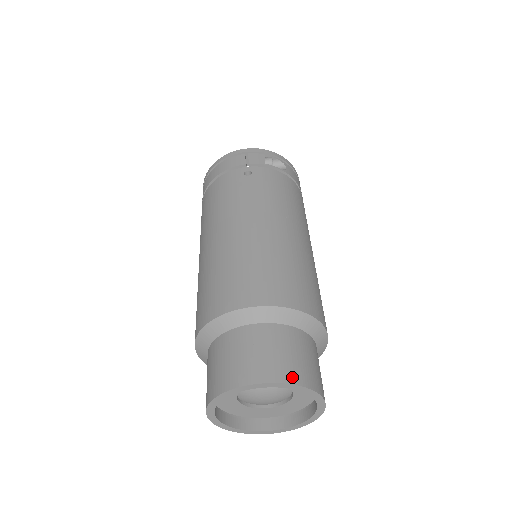
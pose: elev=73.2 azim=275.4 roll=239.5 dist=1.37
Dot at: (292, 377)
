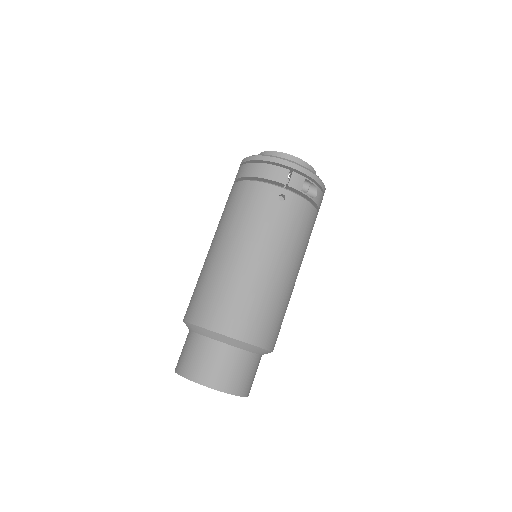
Dot at: (235, 390)
